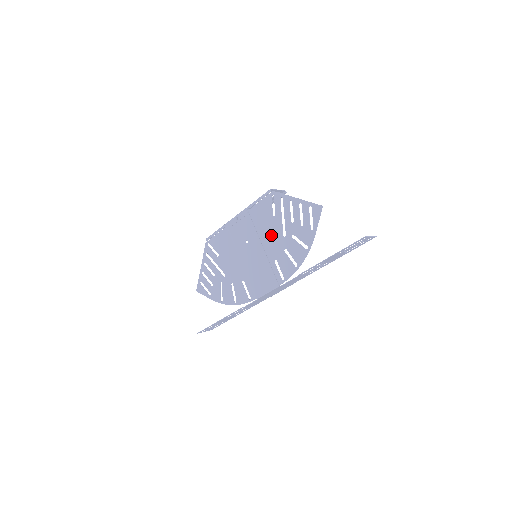
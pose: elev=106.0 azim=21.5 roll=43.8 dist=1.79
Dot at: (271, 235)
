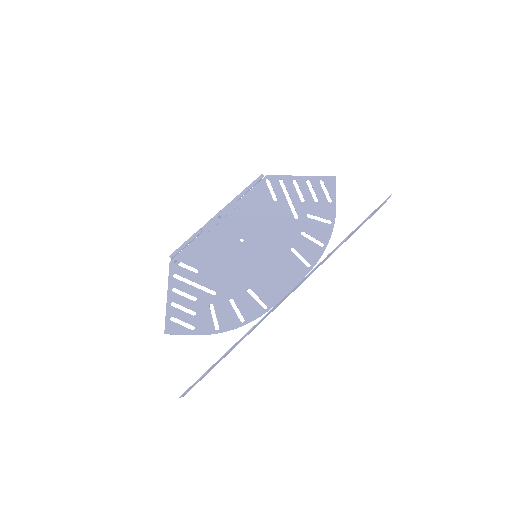
Dot at: (278, 222)
